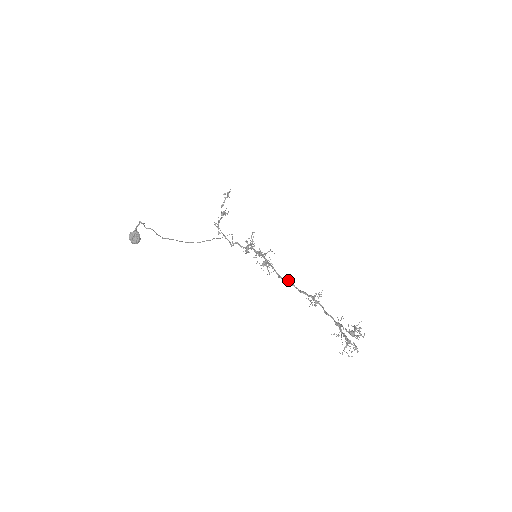
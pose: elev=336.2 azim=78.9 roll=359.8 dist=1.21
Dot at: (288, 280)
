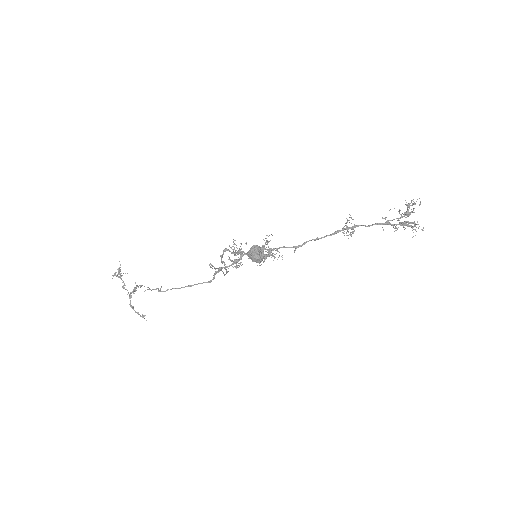
Dot at: (310, 240)
